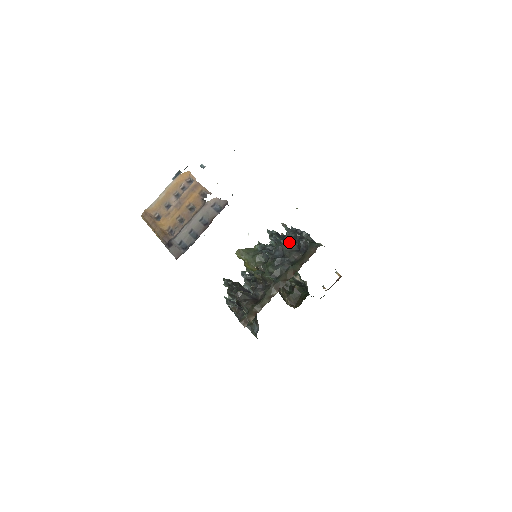
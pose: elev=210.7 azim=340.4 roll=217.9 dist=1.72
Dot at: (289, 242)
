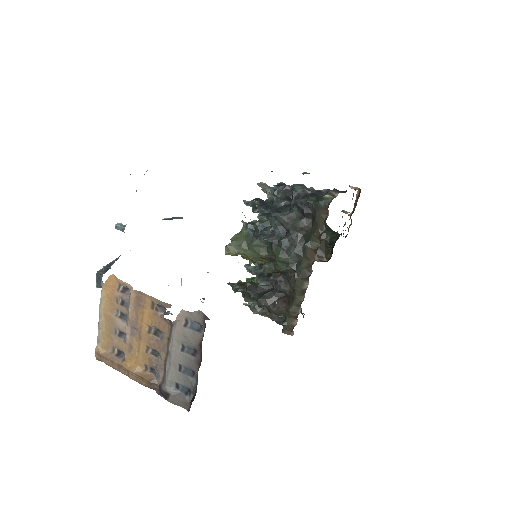
Dot at: (283, 209)
